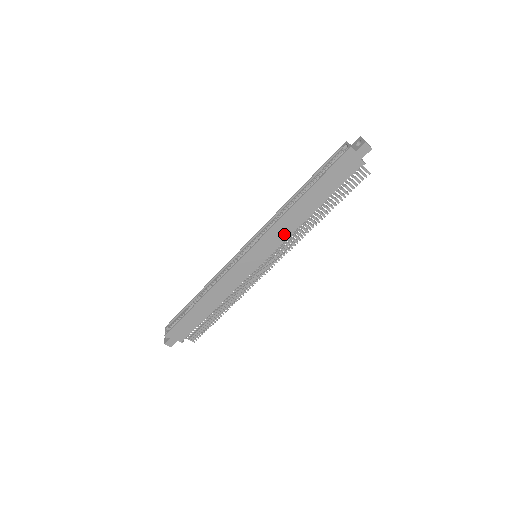
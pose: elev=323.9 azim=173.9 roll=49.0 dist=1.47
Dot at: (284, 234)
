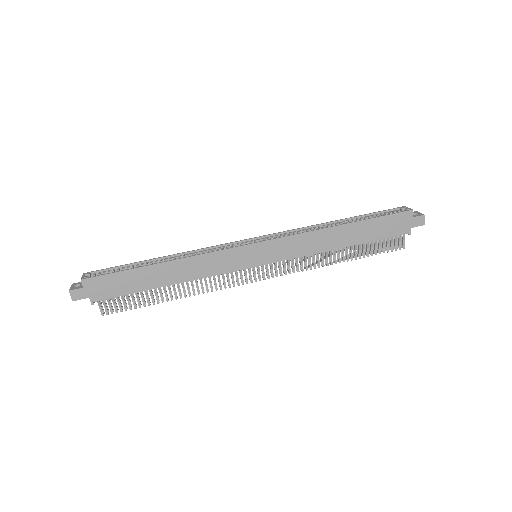
Dot at: (303, 250)
